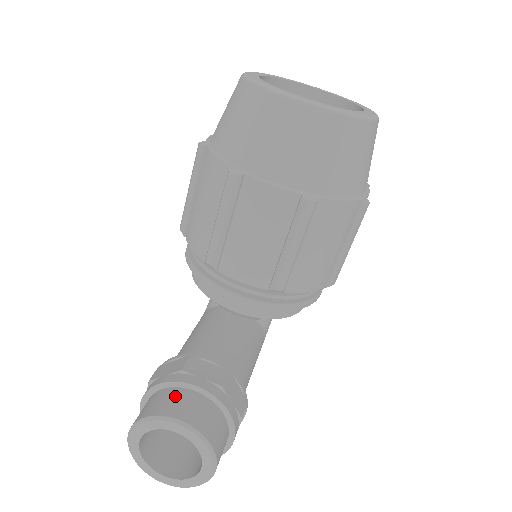
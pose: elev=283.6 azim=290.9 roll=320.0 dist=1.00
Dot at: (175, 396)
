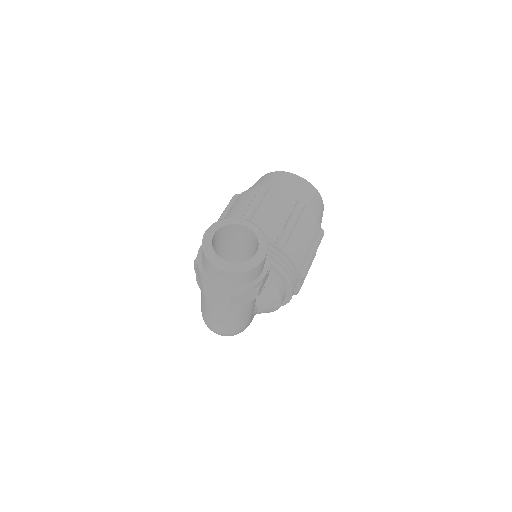
Dot at: occluded
